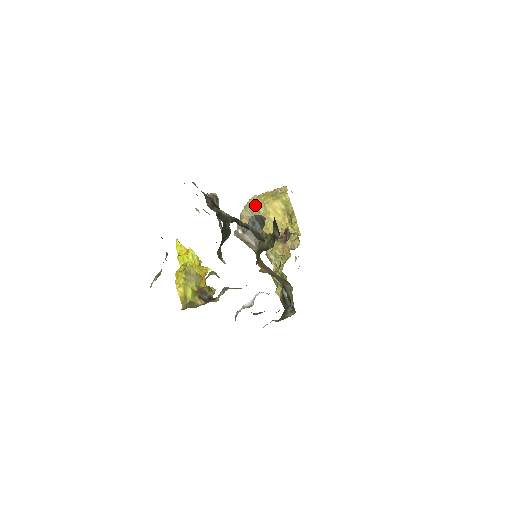
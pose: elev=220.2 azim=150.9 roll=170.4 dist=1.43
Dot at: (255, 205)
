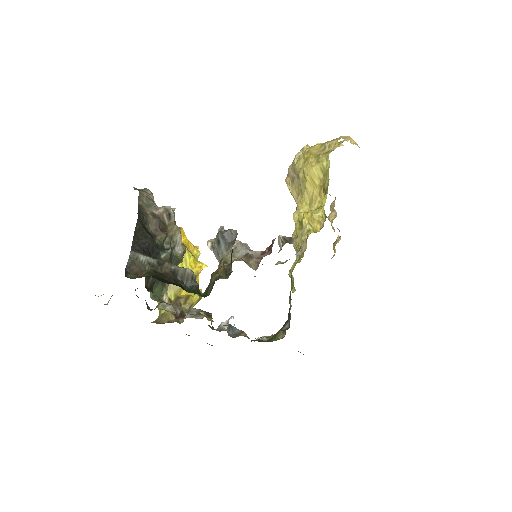
Dot at: (297, 164)
